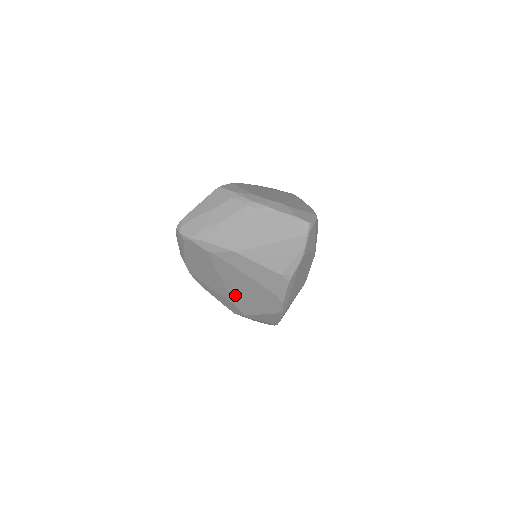
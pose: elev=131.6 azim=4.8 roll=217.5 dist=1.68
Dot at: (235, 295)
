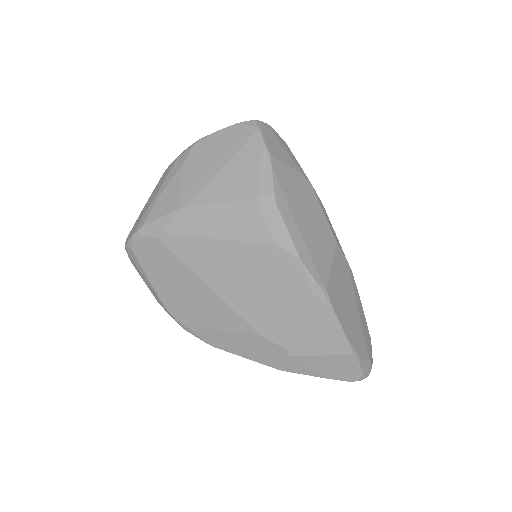
Dot at: (242, 306)
